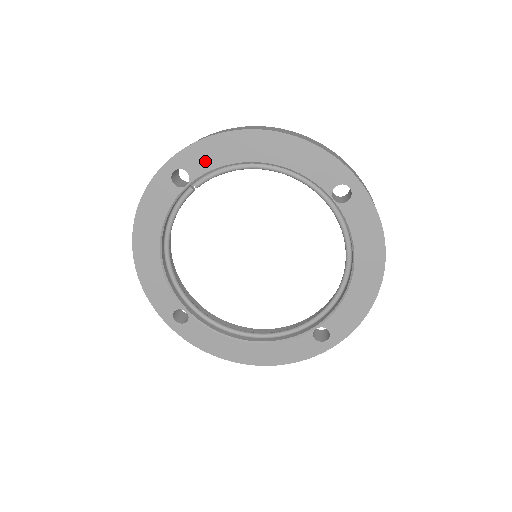
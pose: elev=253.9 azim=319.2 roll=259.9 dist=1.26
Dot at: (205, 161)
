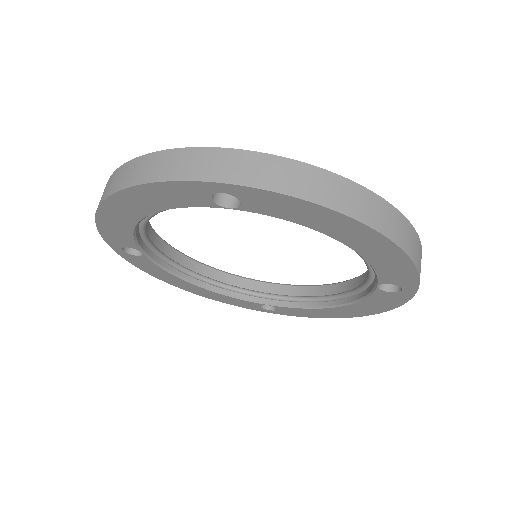
Dot at: (276, 209)
